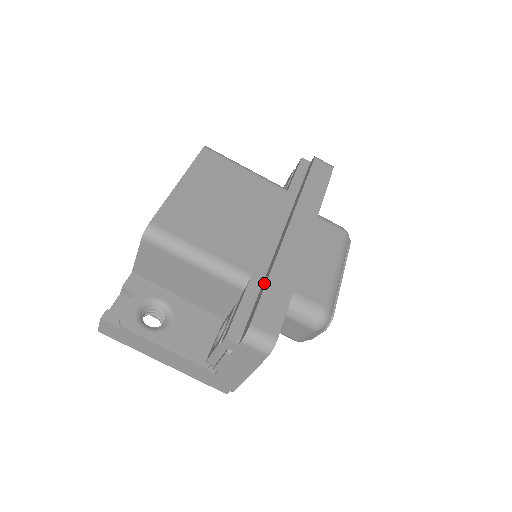
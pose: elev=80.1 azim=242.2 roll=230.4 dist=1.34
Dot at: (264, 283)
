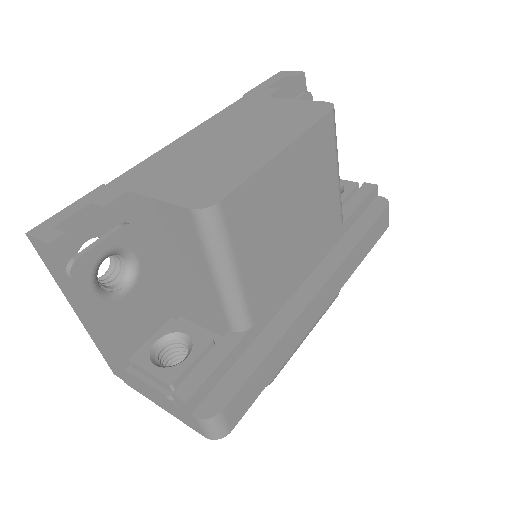
Dot at: (259, 350)
